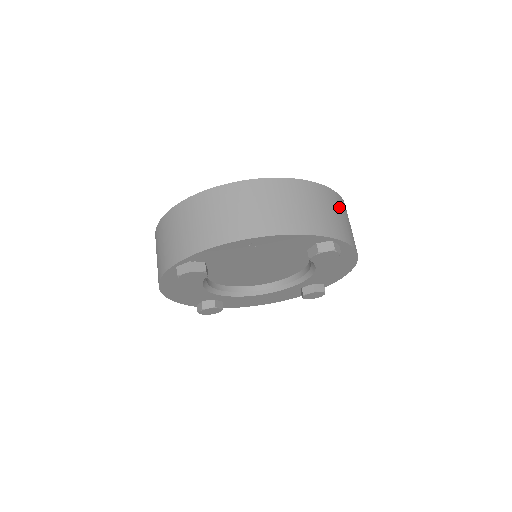
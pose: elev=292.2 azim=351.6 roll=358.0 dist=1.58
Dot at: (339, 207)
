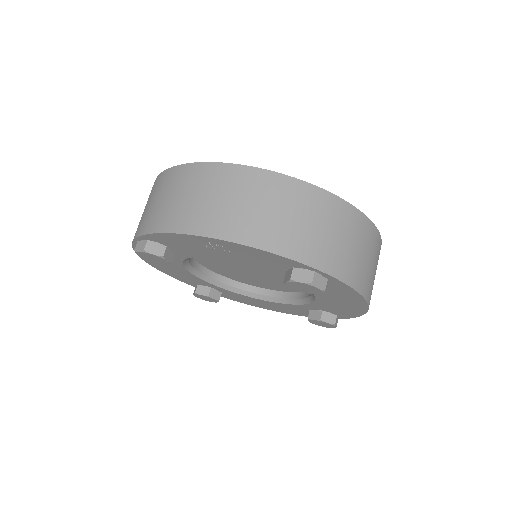
Dot at: (352, 230)
